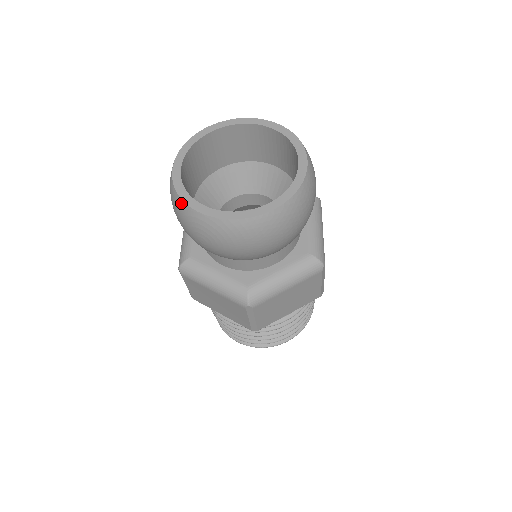
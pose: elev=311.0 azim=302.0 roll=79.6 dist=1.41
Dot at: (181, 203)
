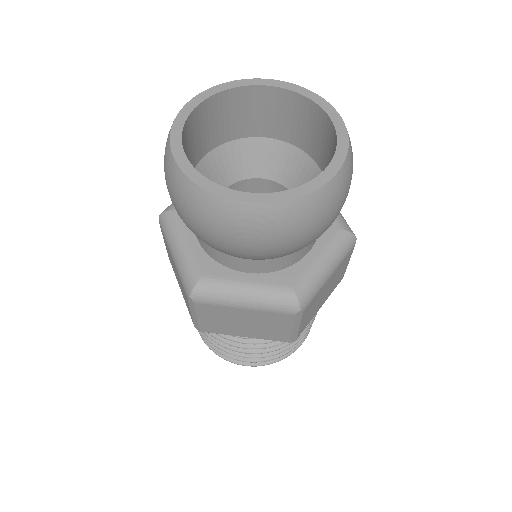
Dot at: (211, 198)
